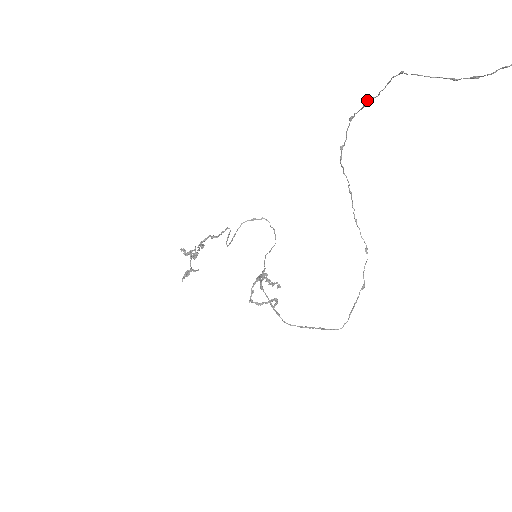
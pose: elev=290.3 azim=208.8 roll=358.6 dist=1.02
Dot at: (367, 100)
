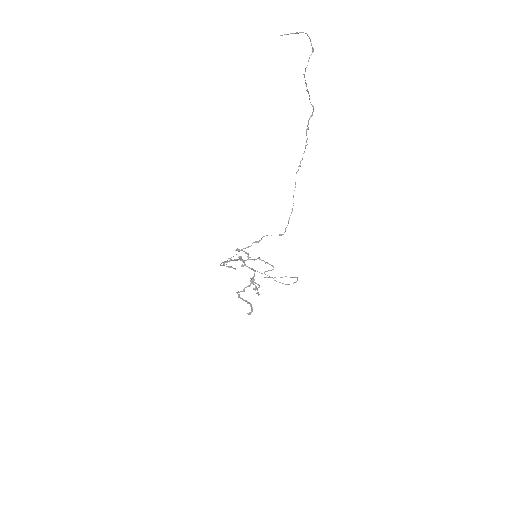
Dot at: (307, 128)
